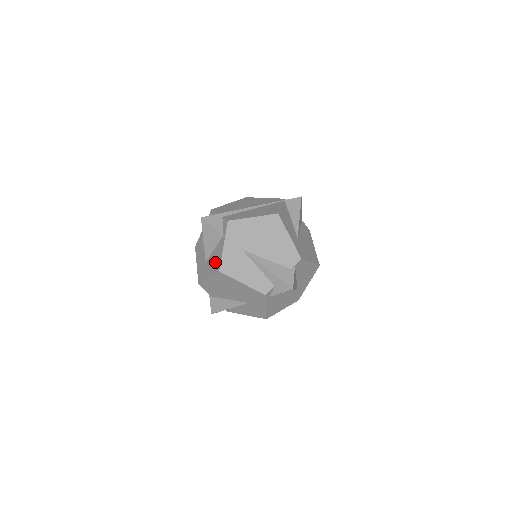
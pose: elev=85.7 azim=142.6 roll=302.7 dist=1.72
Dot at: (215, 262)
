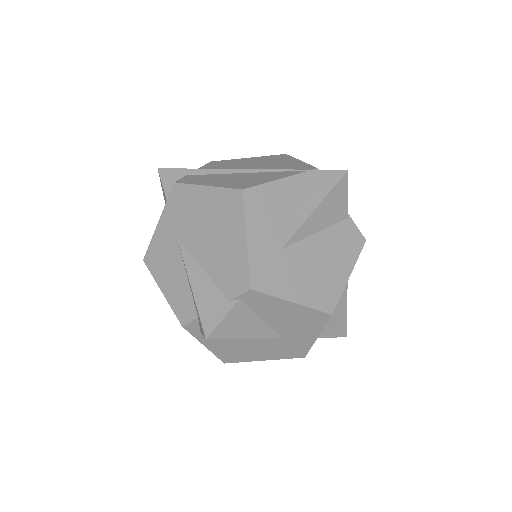
Dot at: occluded
